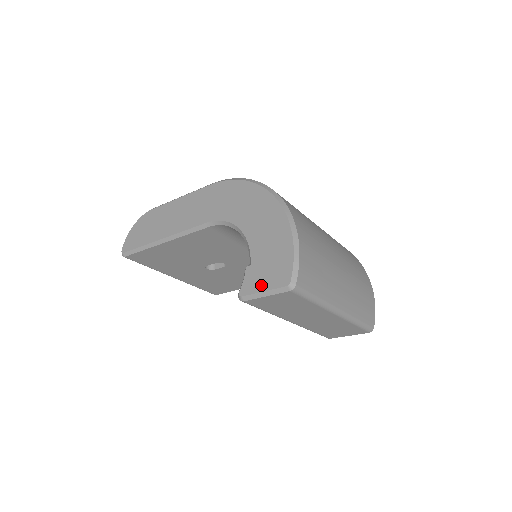
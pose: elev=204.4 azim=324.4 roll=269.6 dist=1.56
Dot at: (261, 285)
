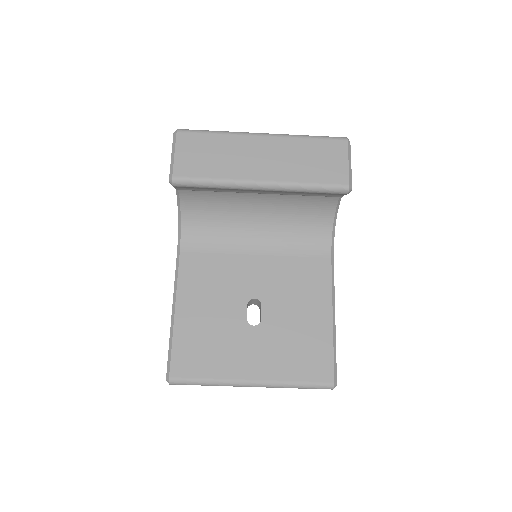
Dot at: occluded
